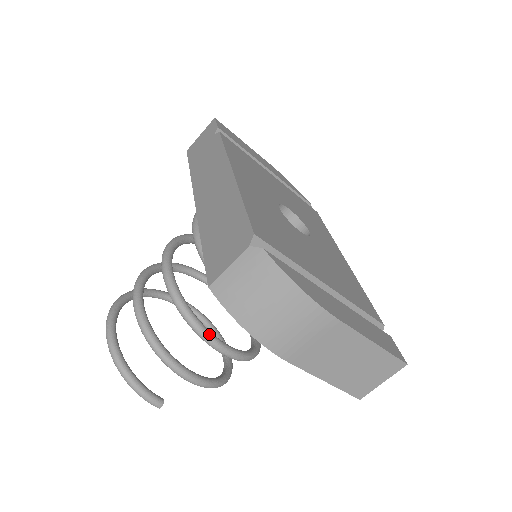
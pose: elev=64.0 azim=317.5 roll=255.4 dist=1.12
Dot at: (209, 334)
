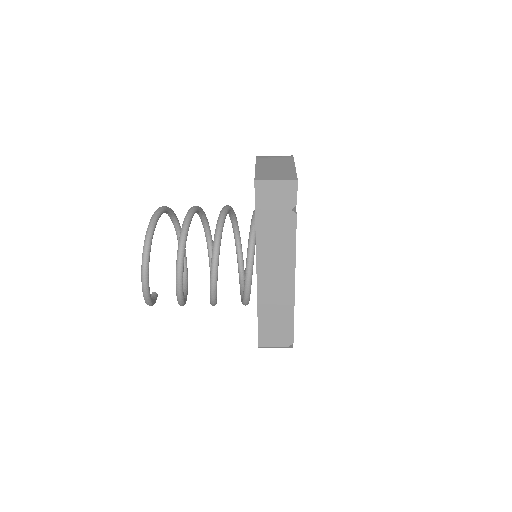
Dot at: occluded
